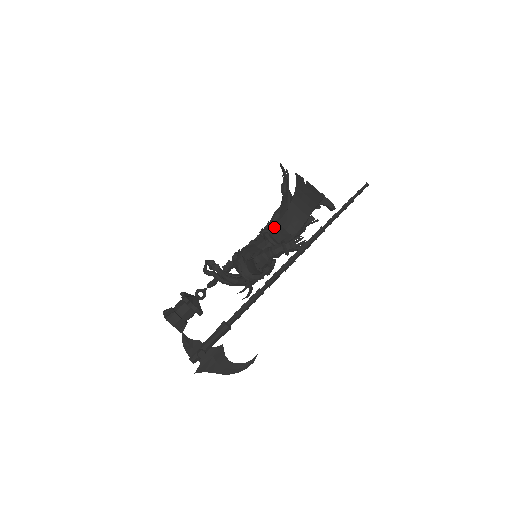
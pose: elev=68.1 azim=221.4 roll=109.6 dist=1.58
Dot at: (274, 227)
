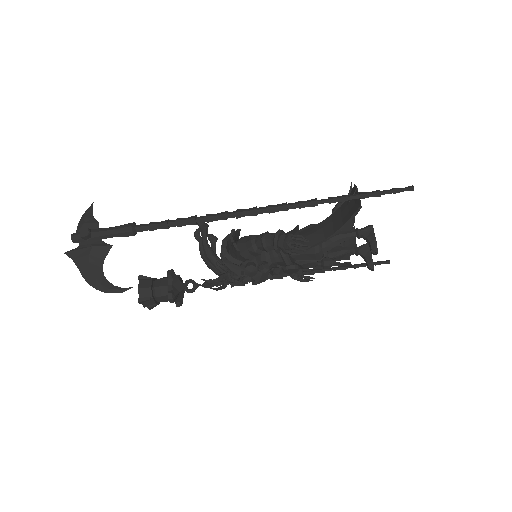
Dot at: occluded
